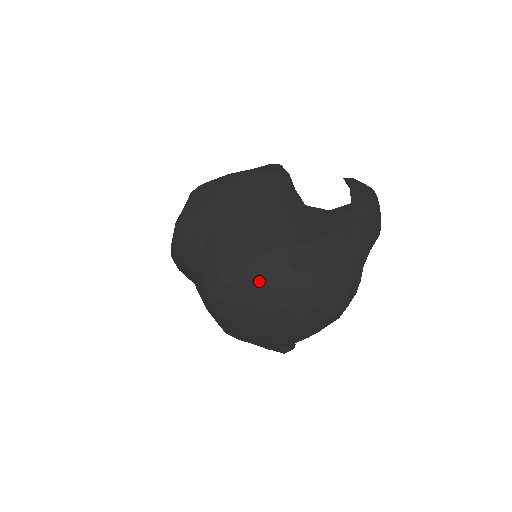
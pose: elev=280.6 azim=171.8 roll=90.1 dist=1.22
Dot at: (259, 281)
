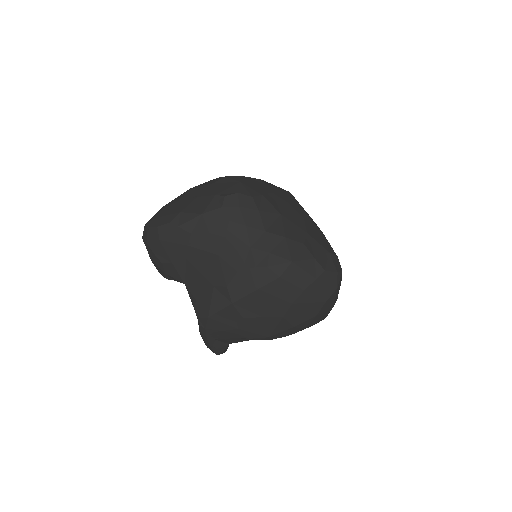
Dot at: (324, 272)
